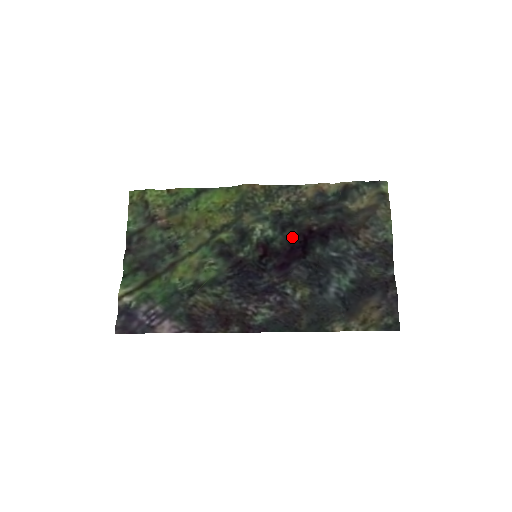
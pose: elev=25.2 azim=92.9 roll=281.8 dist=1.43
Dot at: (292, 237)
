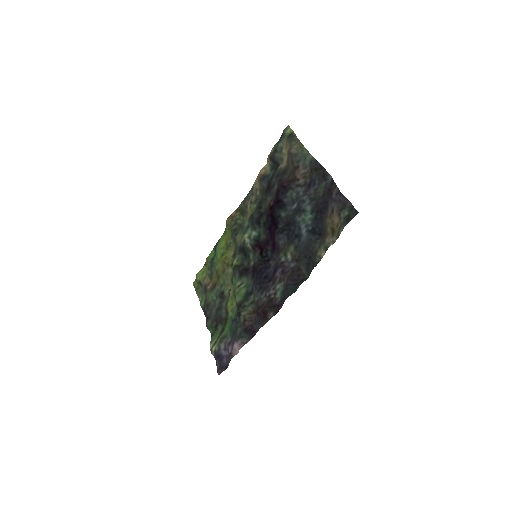
Dot at: (265, 223)
